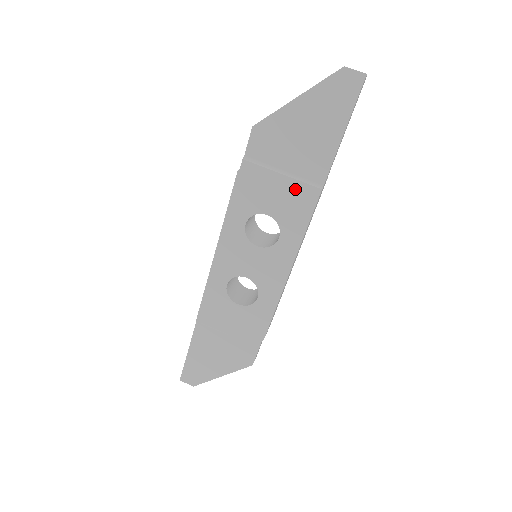
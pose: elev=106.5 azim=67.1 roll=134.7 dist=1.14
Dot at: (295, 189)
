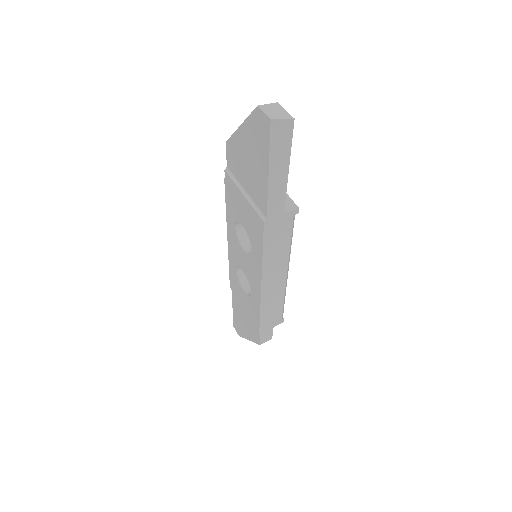
Dot at: (251, 212)
